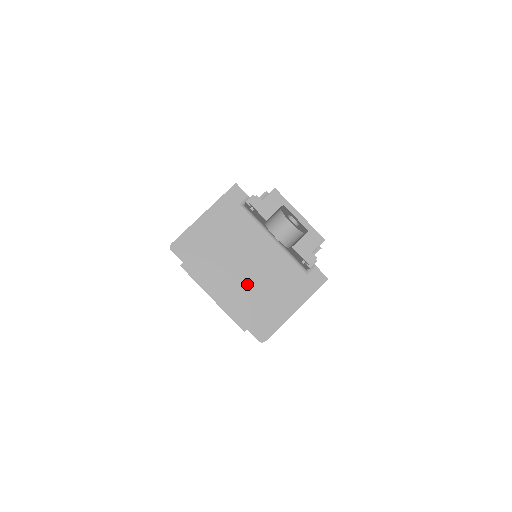
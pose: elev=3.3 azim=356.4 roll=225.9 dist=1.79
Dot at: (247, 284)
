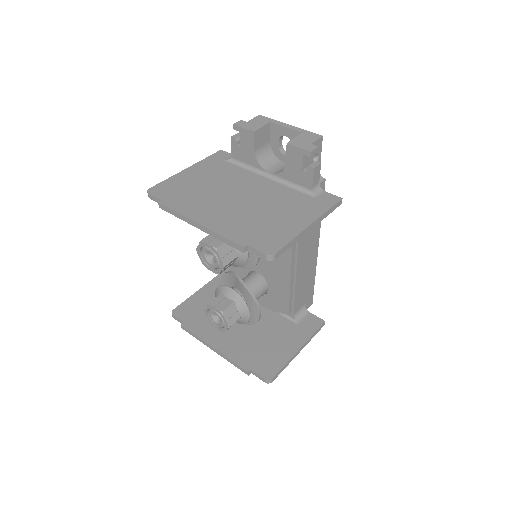
Dot at: (242, 209)
